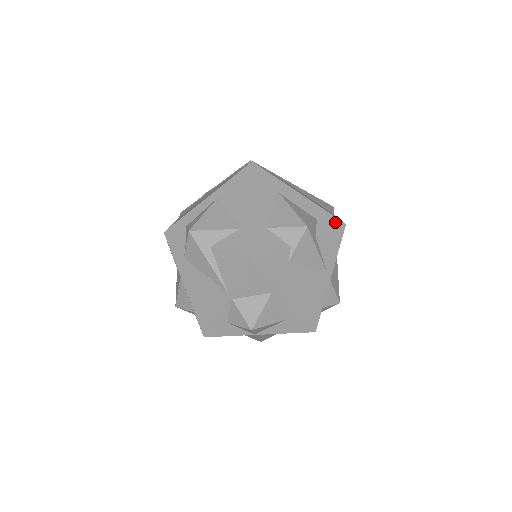
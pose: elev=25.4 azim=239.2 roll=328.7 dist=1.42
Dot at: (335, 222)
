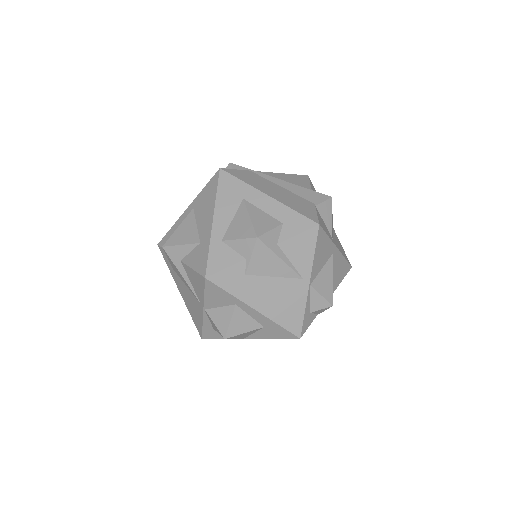
Dot at: (305, 224)
